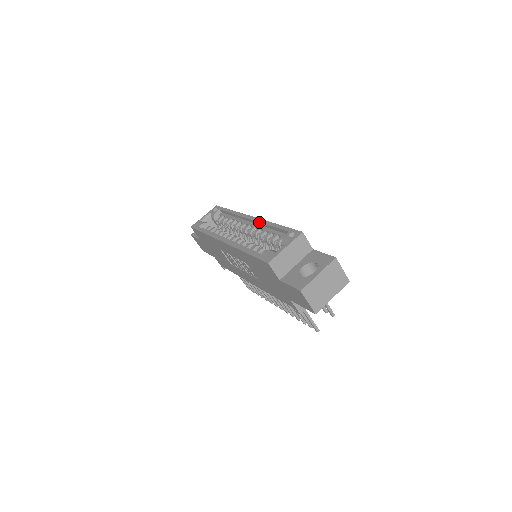
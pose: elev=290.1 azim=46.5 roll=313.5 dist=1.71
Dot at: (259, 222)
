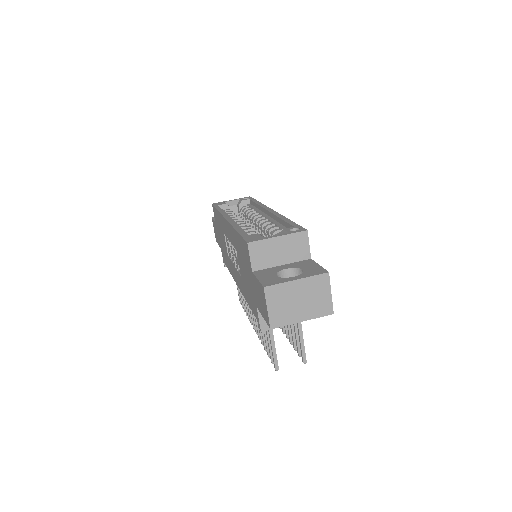
Dot at: (274, 214)
